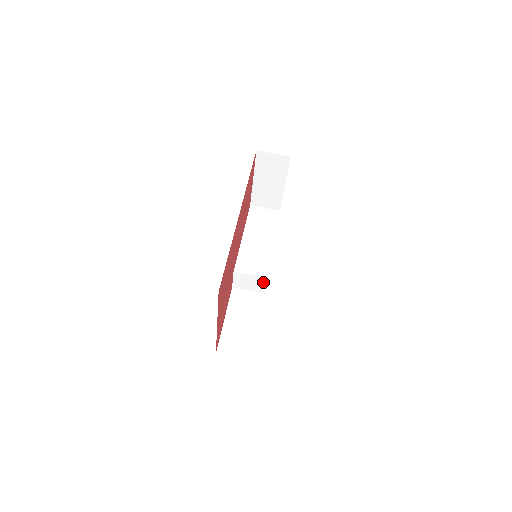
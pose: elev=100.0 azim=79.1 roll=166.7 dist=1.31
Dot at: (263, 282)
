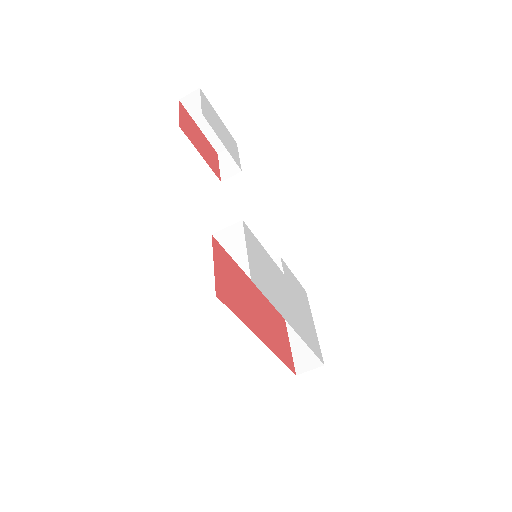
Dot at: occluded
